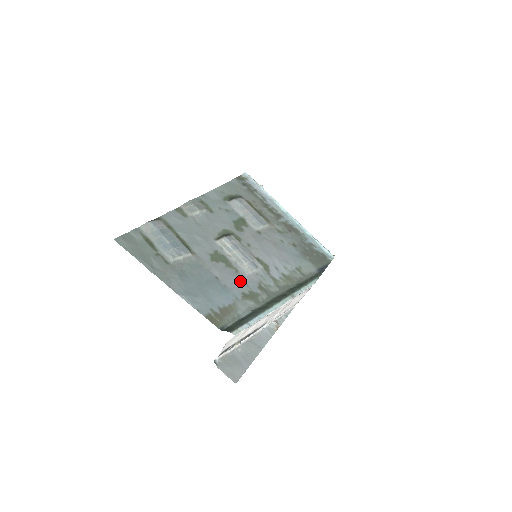
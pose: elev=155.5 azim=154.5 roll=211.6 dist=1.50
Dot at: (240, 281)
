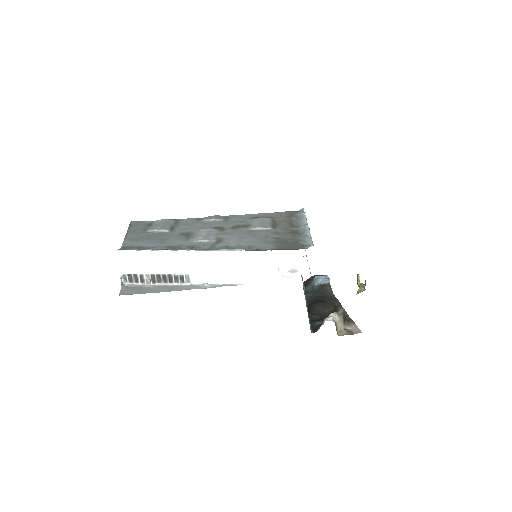
Dot at: (180, 242)
